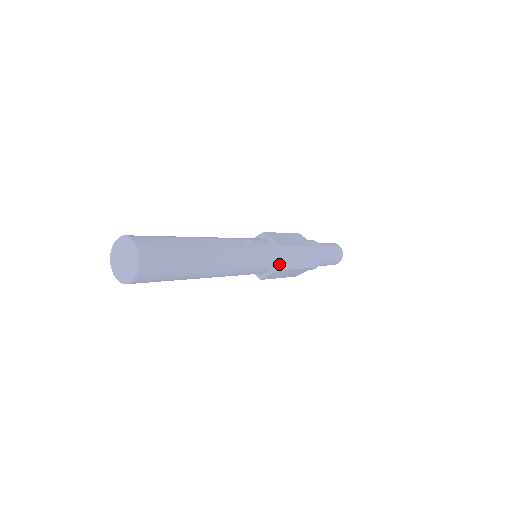
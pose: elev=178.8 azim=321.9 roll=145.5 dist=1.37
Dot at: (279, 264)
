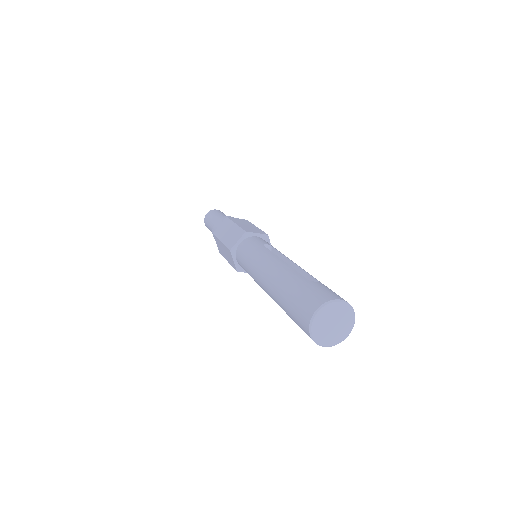
Dot at: occluded
